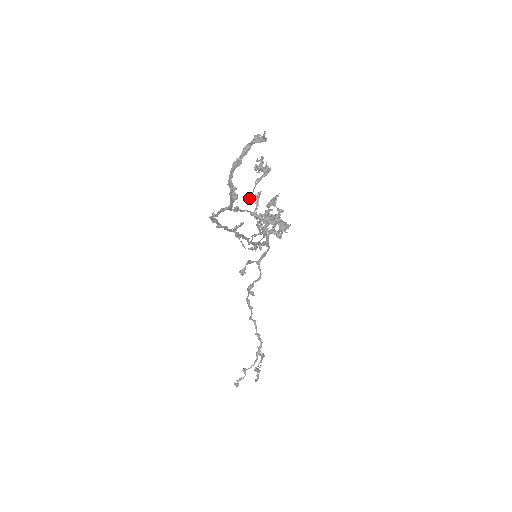
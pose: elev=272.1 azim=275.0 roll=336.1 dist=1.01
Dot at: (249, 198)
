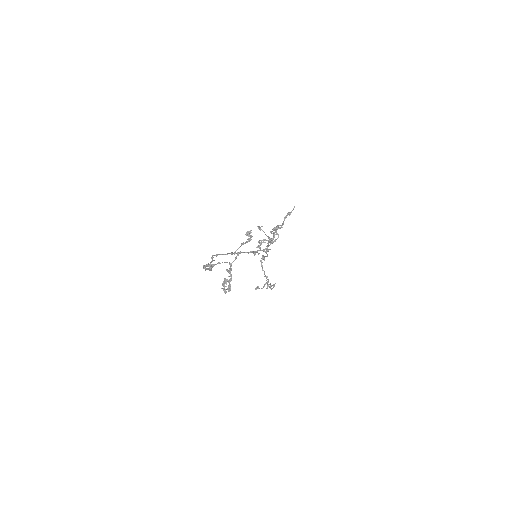
Dot at: (234, 253)
